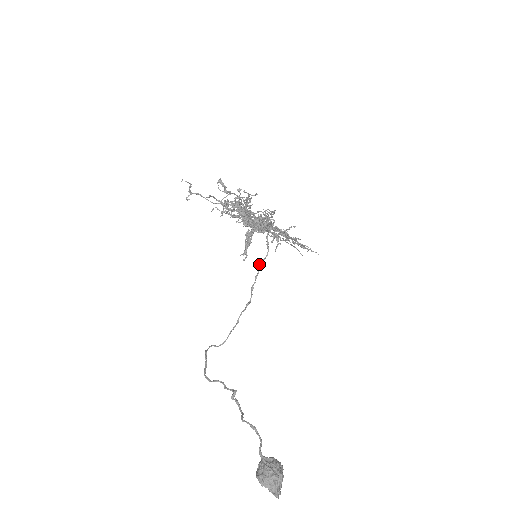
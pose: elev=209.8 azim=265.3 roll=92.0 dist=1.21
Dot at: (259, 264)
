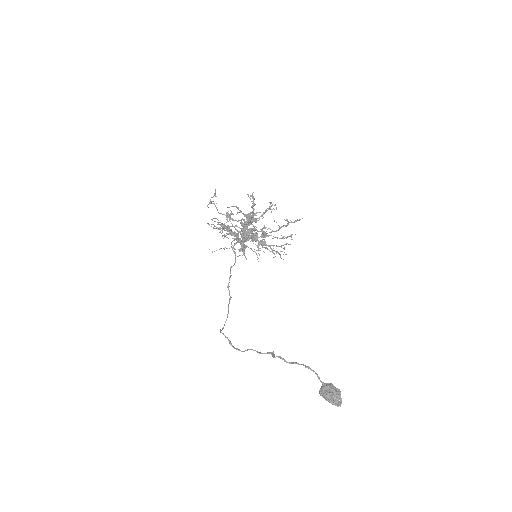
Dot at: (230, 268)
